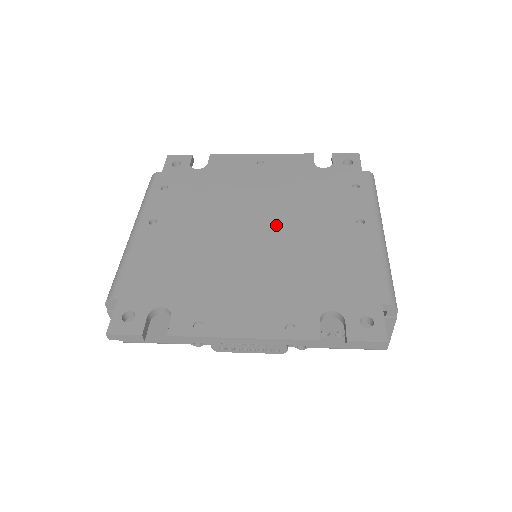
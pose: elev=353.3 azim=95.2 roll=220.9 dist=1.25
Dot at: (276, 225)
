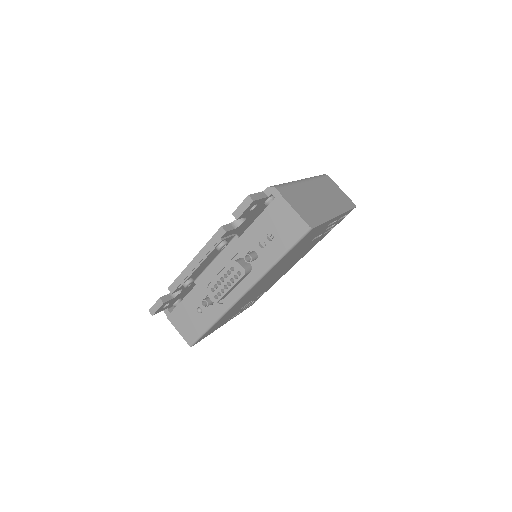
Dot at: occluded
